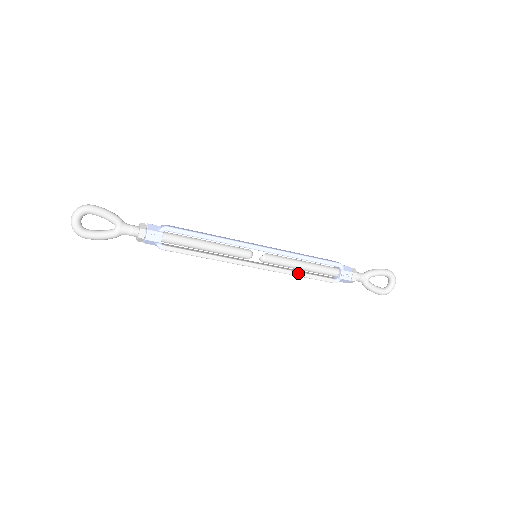
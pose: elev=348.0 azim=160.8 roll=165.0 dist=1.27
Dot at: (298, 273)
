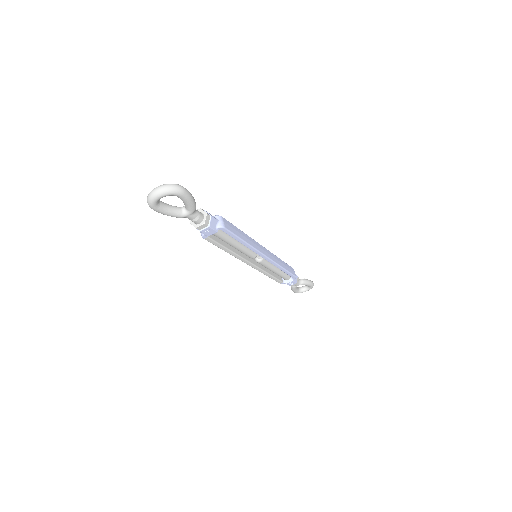
Dot at: (268, 274)
